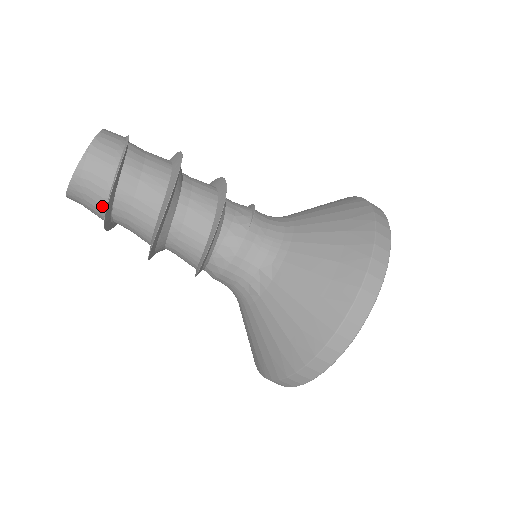
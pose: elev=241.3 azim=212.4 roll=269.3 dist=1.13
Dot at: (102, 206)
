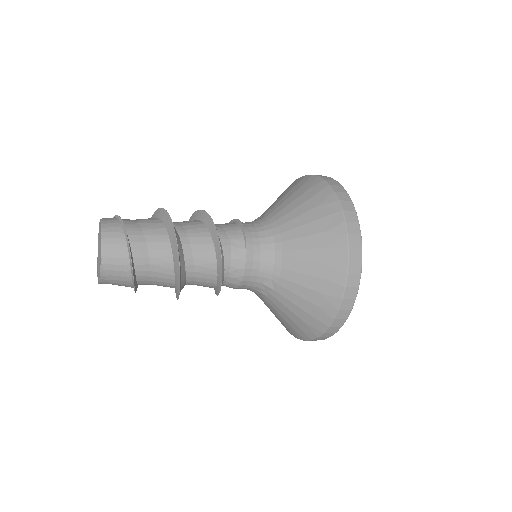
Dot at: occluded
